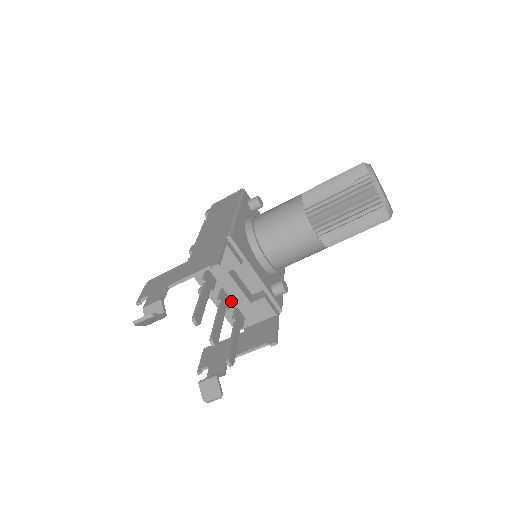
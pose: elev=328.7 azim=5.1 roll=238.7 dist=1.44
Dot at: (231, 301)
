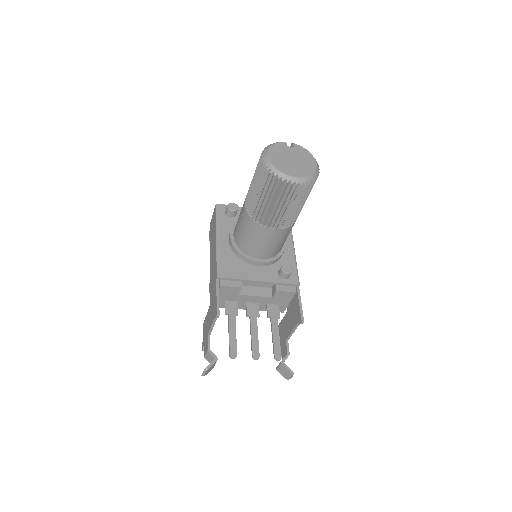
Dot at: (260, 304)
